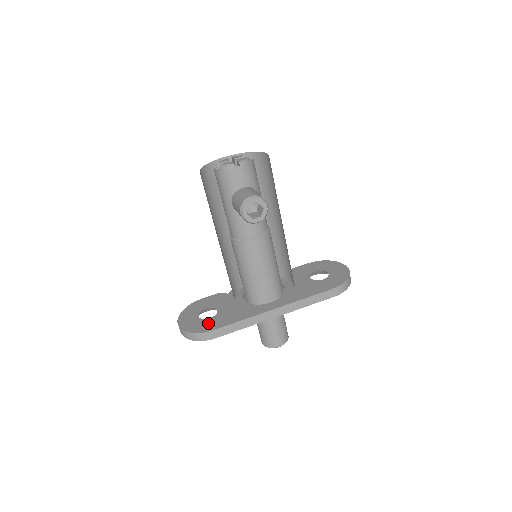
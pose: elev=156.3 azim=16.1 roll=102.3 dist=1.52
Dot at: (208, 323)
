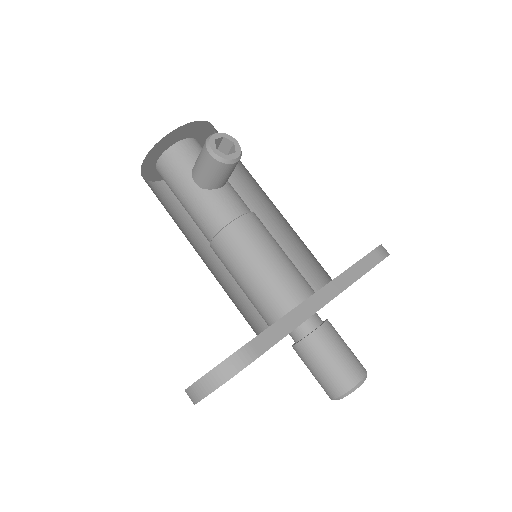
Dot at: occluded
